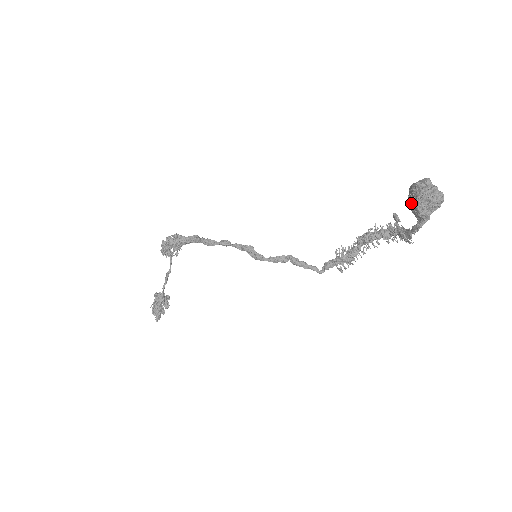
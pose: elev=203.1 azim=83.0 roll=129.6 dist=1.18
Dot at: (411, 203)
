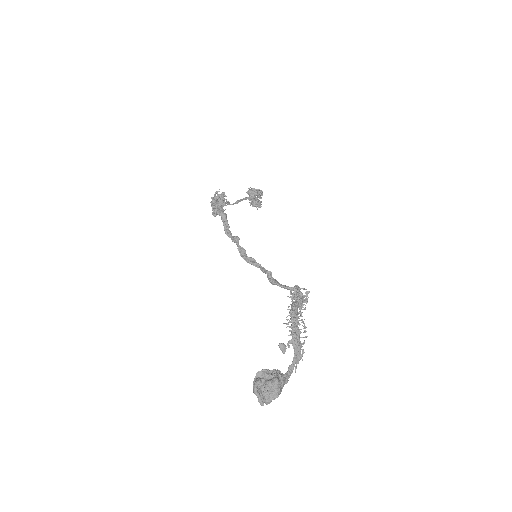
Dot at: occluded
